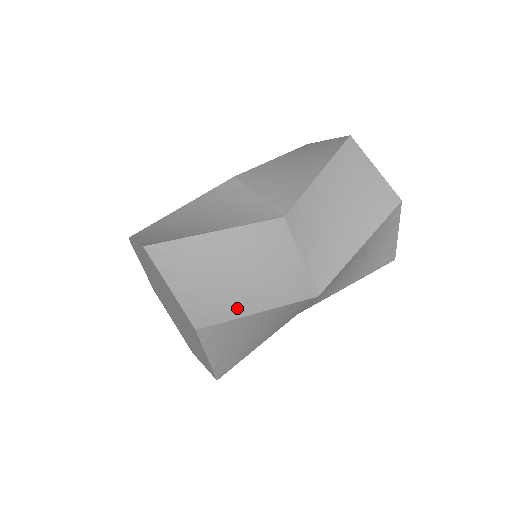
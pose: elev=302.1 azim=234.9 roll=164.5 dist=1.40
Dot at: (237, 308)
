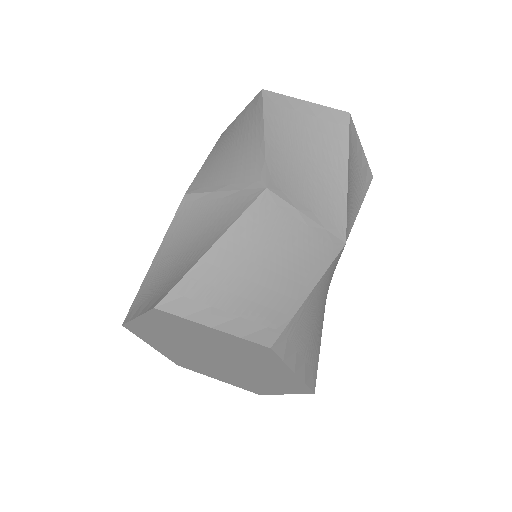
Dot at: (289, 301)
